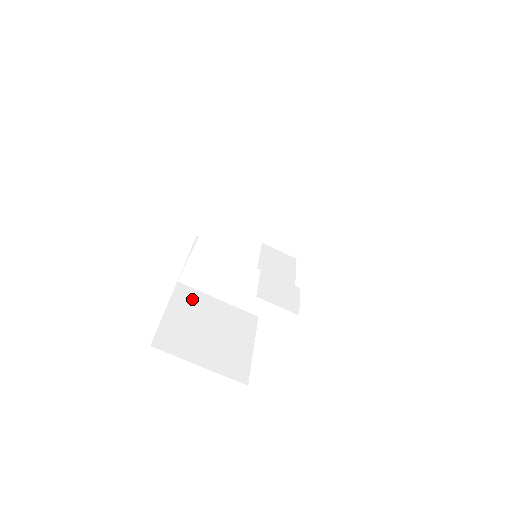
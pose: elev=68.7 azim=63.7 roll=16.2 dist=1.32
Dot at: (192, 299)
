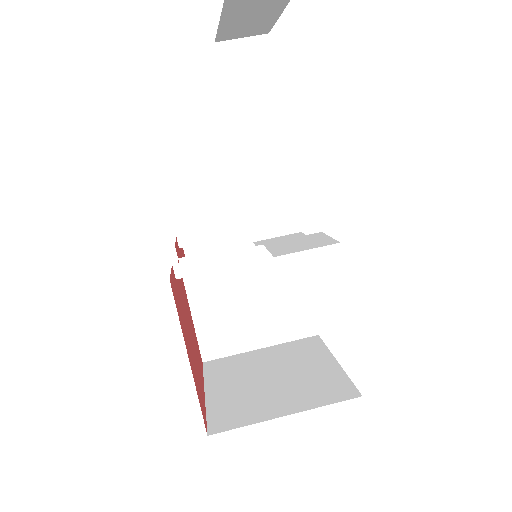
Dot at: (230, 366)
